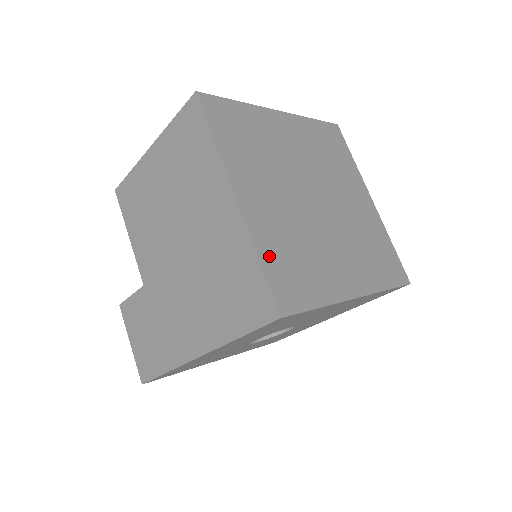
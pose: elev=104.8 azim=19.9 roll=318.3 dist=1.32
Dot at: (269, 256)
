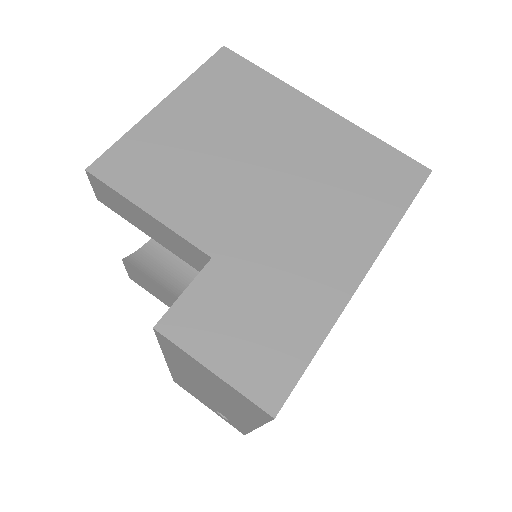
Dot at: occluded
